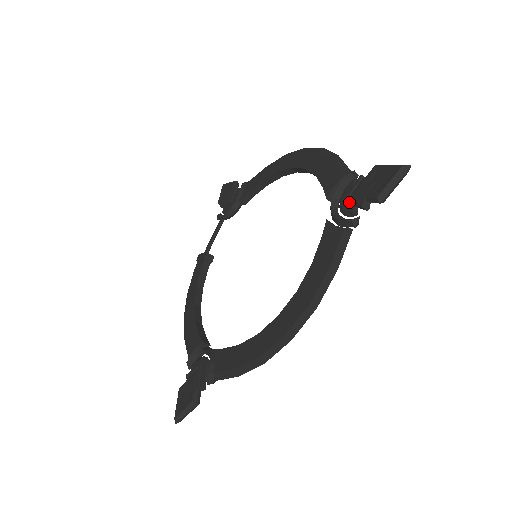
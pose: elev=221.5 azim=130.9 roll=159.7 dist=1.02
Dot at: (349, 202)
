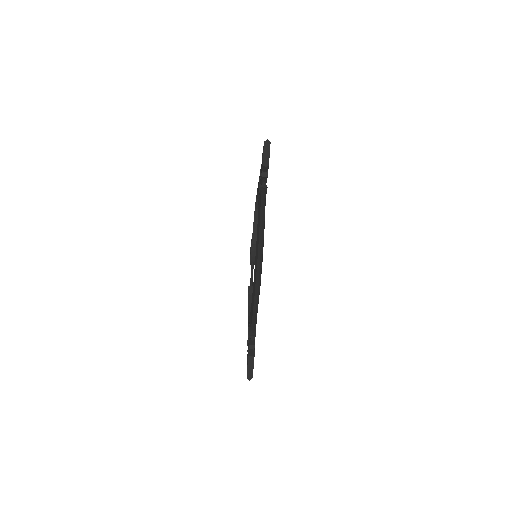
Dot at: (261, 181)
